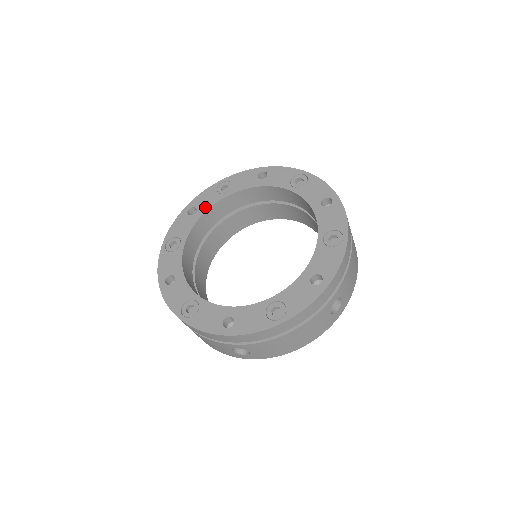
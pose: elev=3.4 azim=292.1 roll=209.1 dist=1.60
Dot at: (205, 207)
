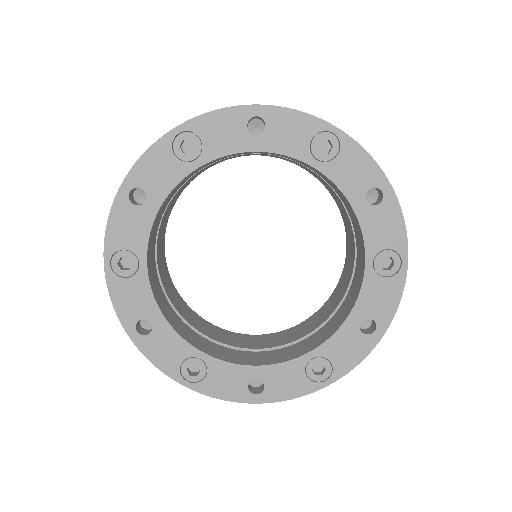
Dot at: (161, 190)
